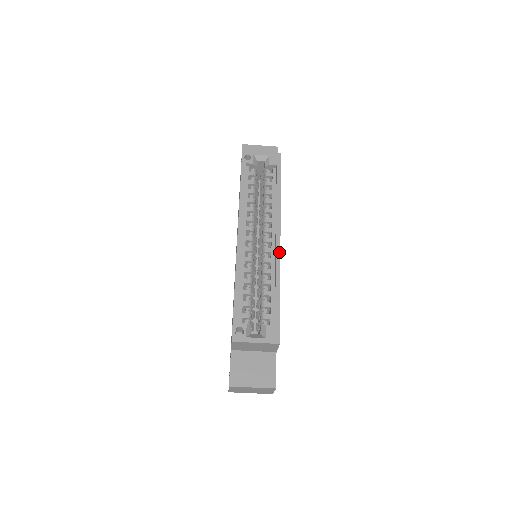
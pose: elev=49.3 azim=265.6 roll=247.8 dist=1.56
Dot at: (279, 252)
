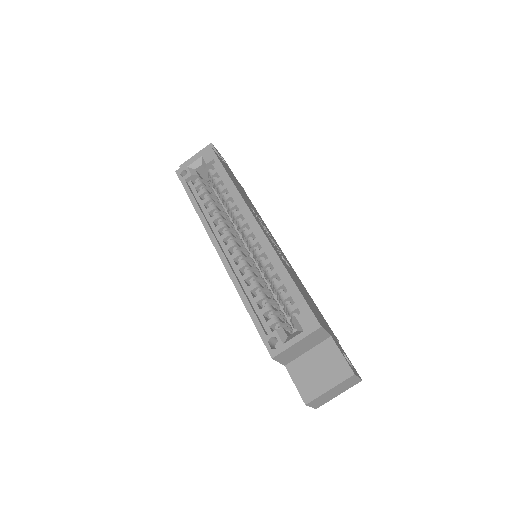
Dot at: (264, 236)
